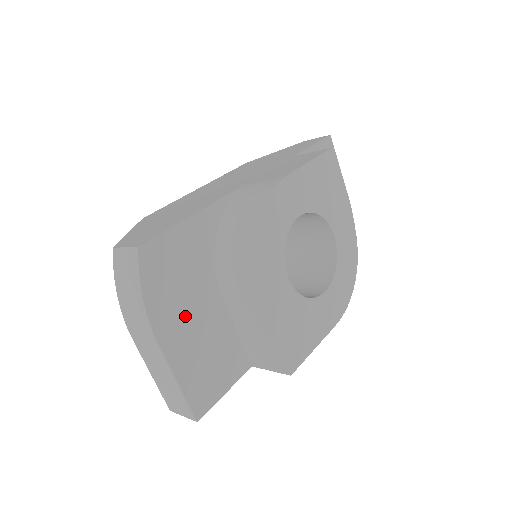
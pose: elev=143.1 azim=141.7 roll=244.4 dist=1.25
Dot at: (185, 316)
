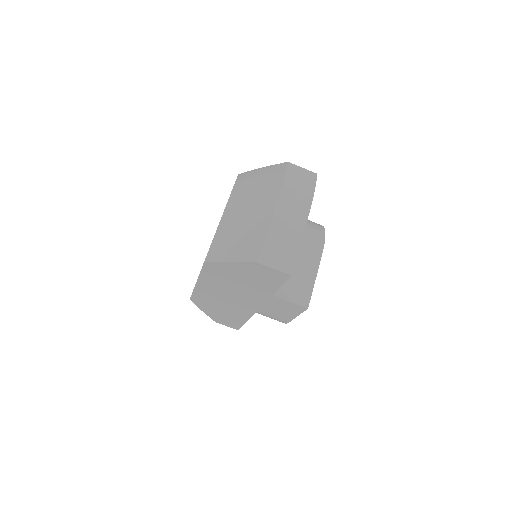
Dot at: occluded
